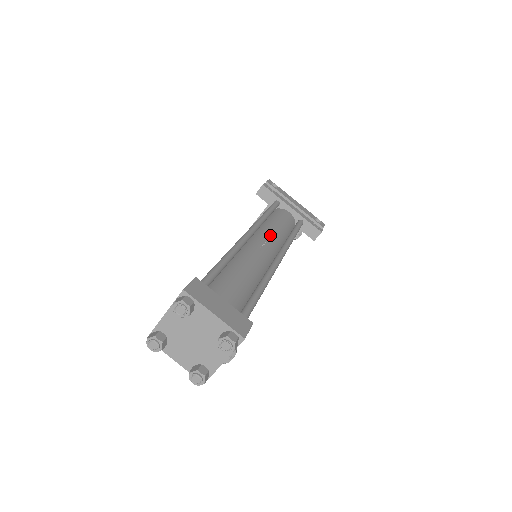
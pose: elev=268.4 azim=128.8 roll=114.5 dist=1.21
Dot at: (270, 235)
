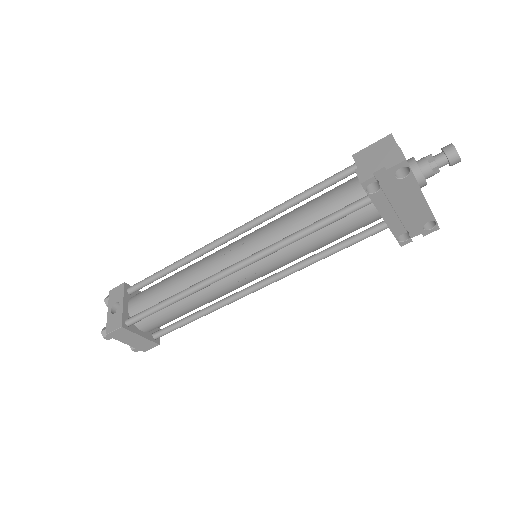
Dot at: (276, 263)
